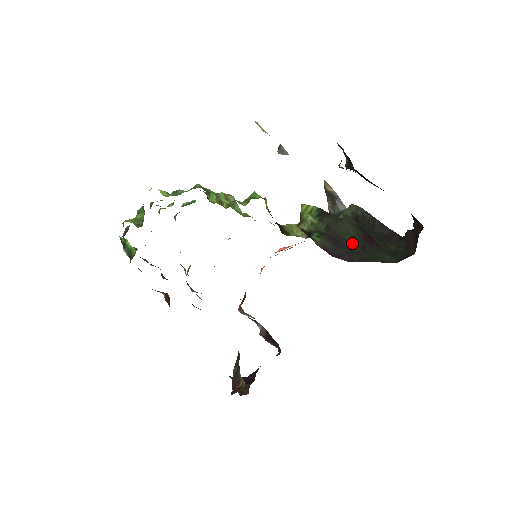
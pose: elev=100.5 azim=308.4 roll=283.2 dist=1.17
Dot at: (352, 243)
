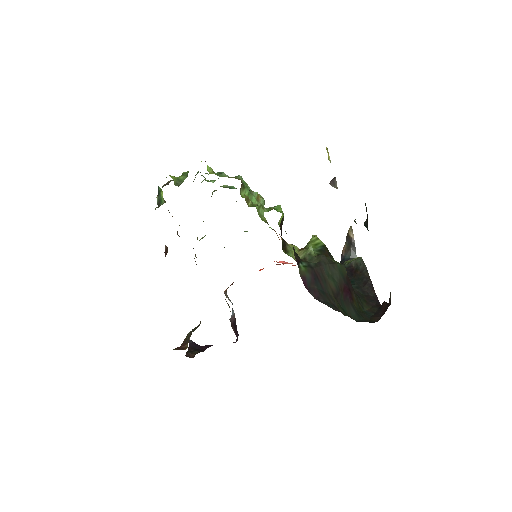
Dot at: (330, 286)
